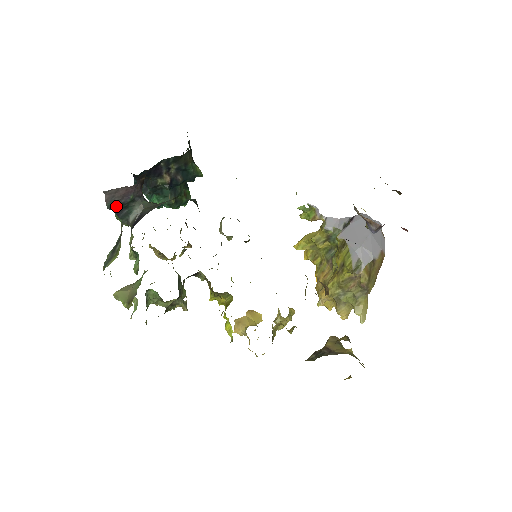
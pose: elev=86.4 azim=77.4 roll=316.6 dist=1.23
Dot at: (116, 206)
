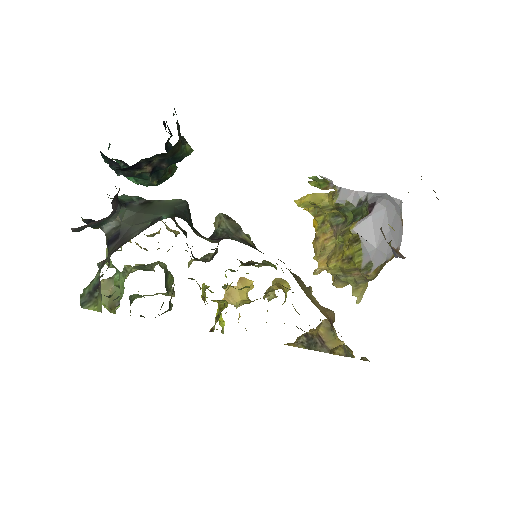
Dot at: (86, 227)
